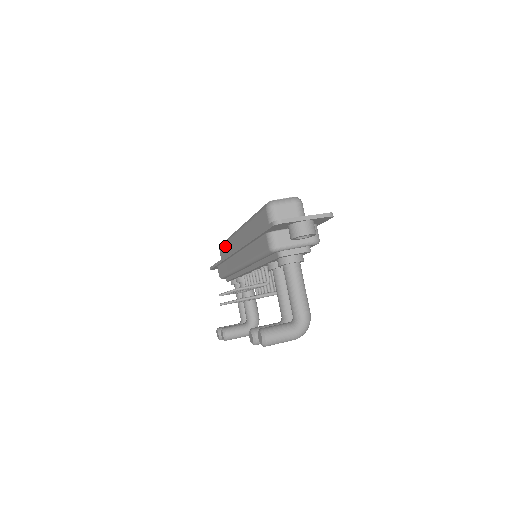
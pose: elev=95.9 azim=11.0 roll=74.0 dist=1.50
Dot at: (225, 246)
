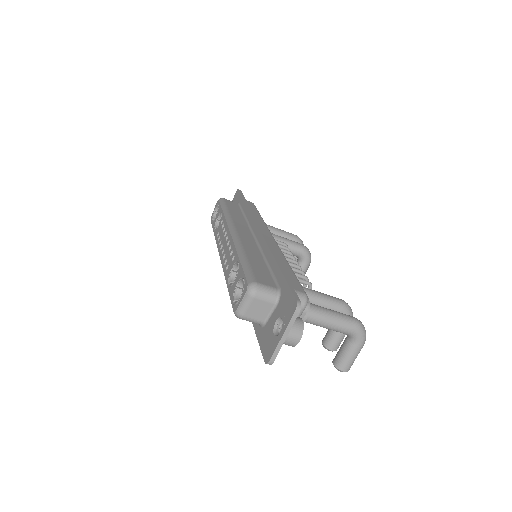
Dot at: occluded
